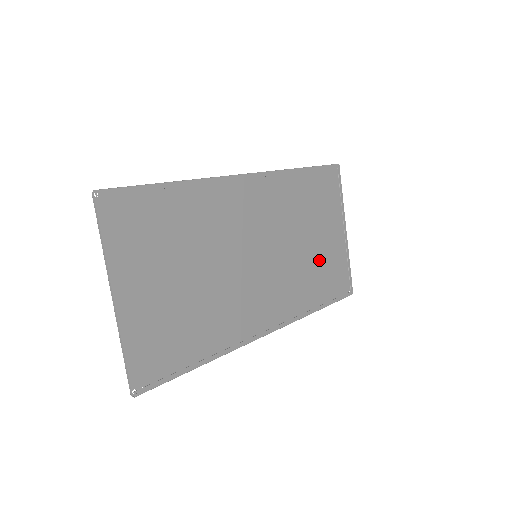
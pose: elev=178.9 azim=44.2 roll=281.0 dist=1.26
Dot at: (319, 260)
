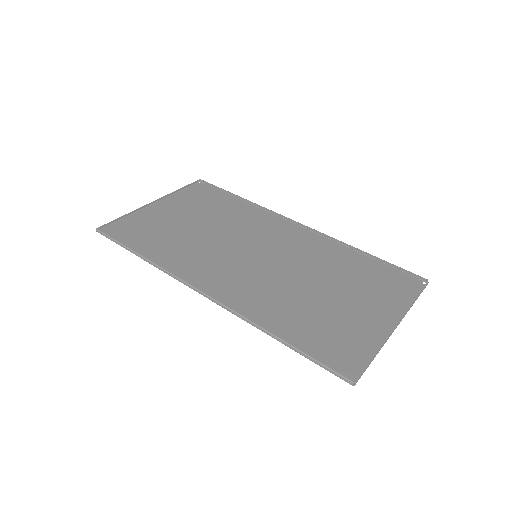
Dot at: (327, 314)
